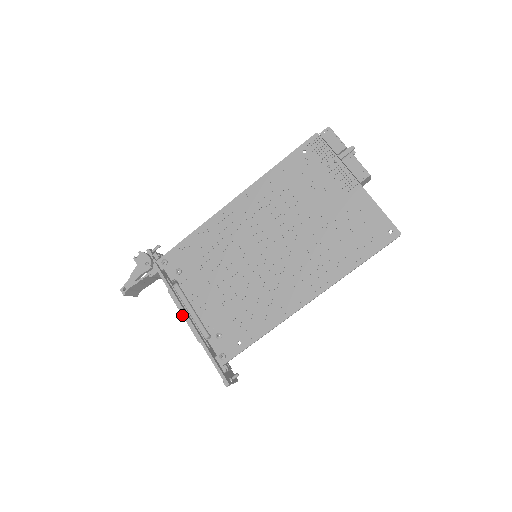
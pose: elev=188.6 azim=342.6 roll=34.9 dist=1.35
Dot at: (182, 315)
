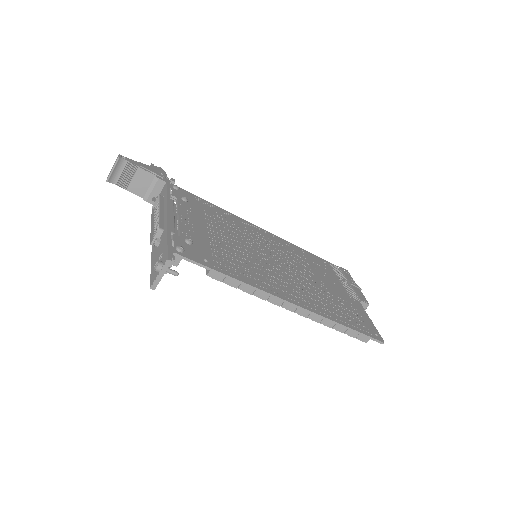
Dot at: (160, 209)
